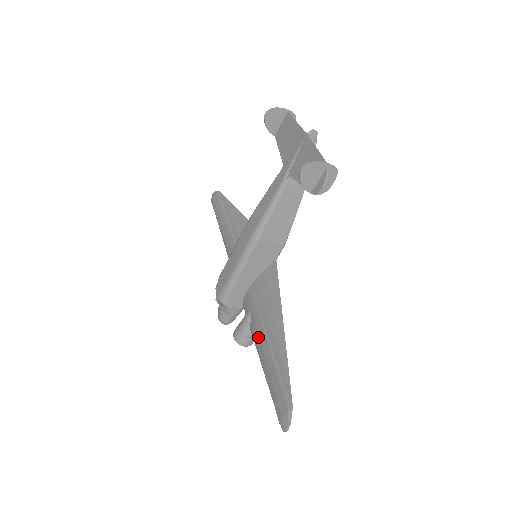
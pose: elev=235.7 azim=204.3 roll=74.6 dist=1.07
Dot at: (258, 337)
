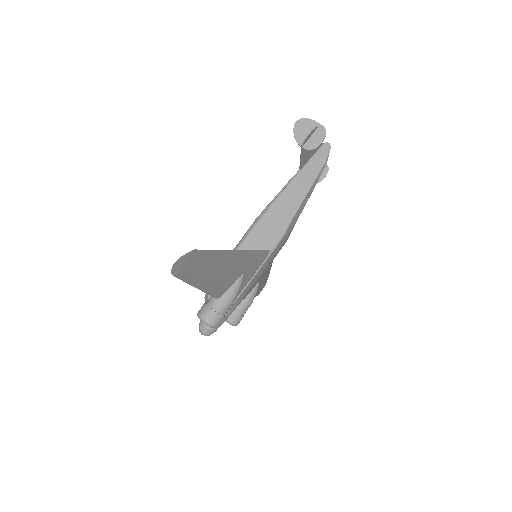
Dot at: occluded
